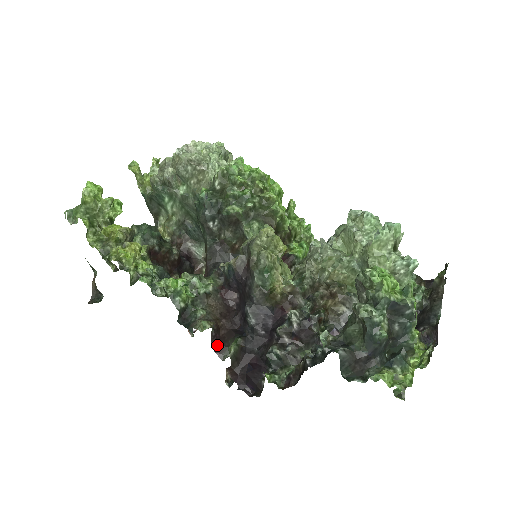
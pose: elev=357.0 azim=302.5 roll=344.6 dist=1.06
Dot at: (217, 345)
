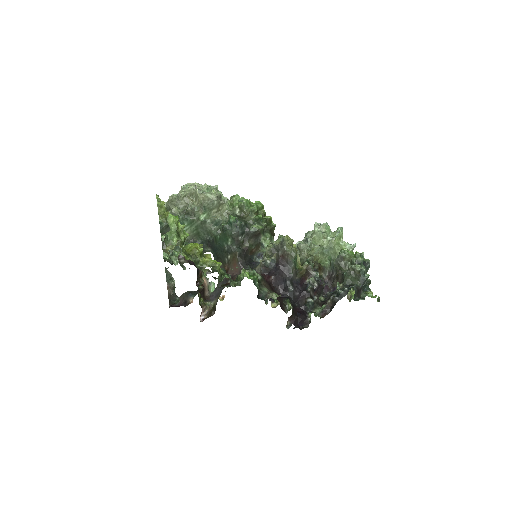
Dot at: (281, 306)
